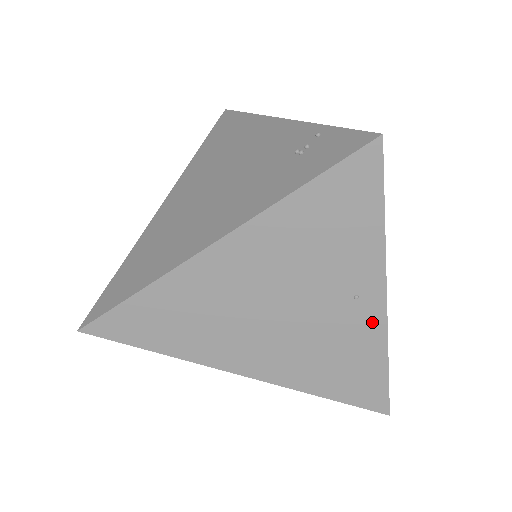
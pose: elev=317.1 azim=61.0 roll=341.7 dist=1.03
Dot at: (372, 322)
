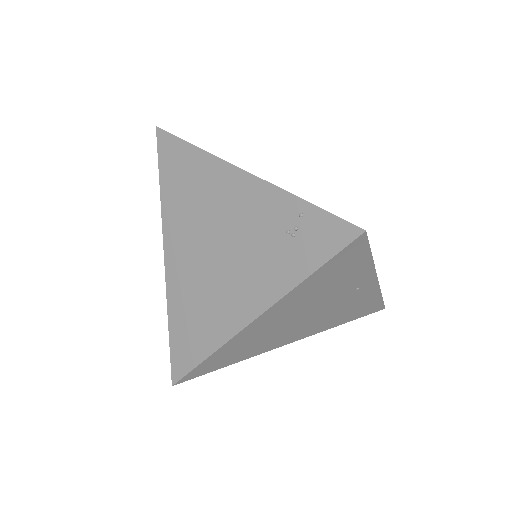
Dot at: (369, 290)
